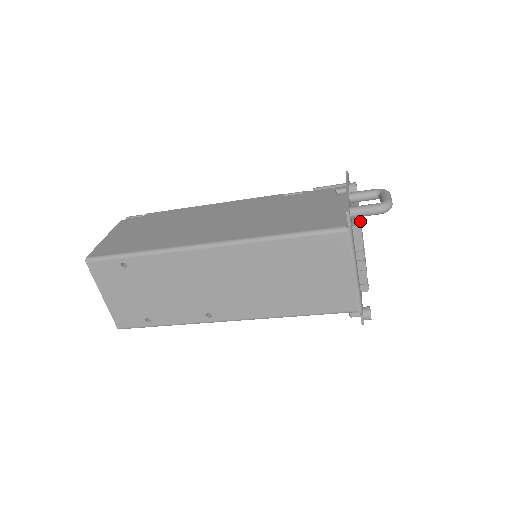
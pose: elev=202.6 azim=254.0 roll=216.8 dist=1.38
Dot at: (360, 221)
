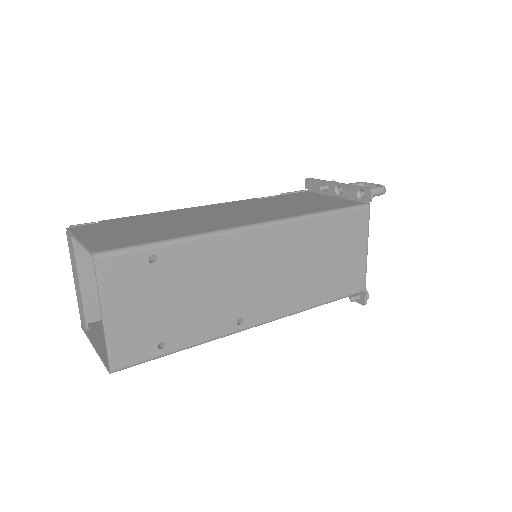
Dot at: occluded
